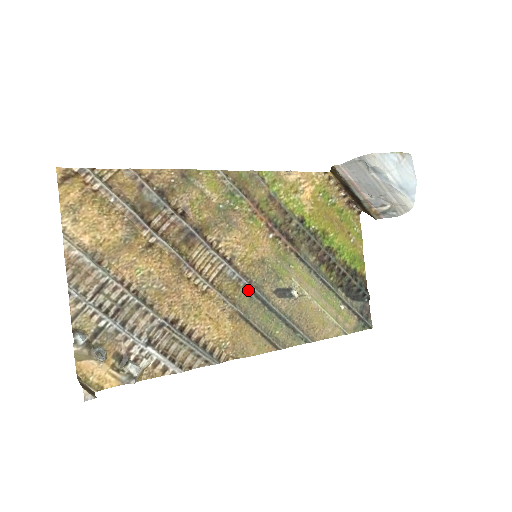
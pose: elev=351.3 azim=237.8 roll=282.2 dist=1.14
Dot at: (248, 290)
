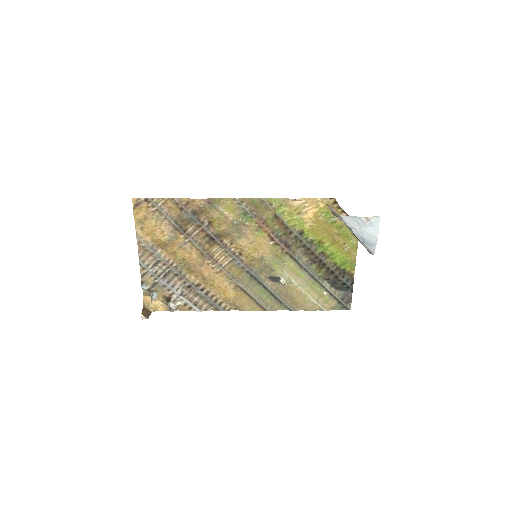
Dot at: (249, 274)
